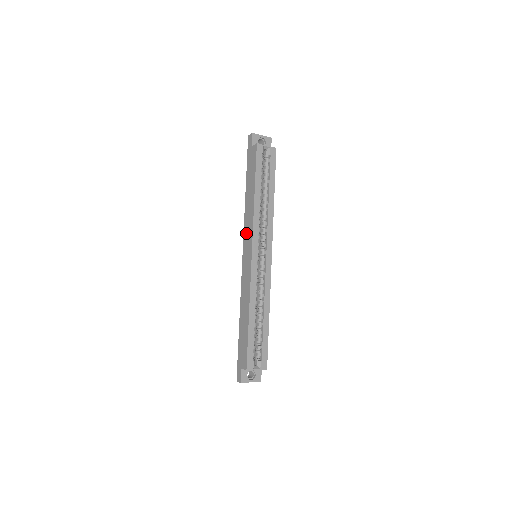
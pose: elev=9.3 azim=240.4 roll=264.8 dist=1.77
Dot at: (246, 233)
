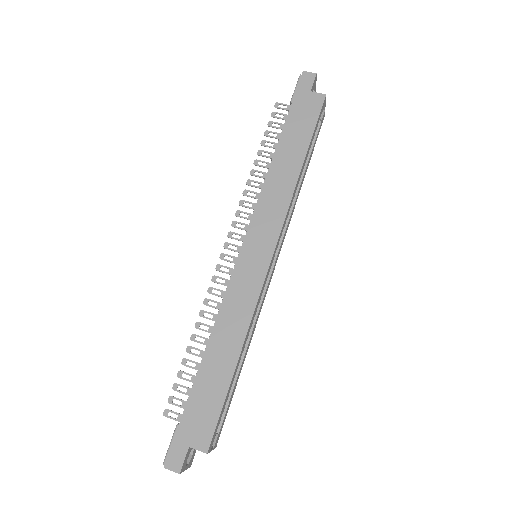
Dot at: (263, 215)
